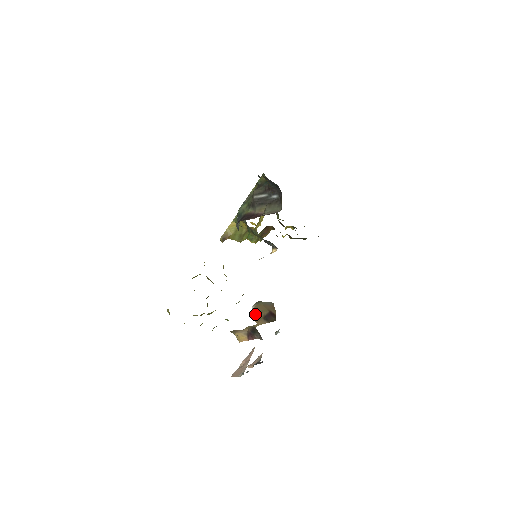
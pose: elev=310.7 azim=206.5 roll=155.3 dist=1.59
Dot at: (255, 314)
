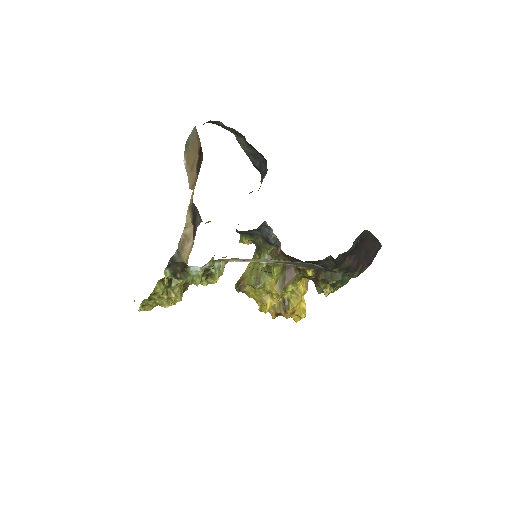
Dot at: (188, 174)
